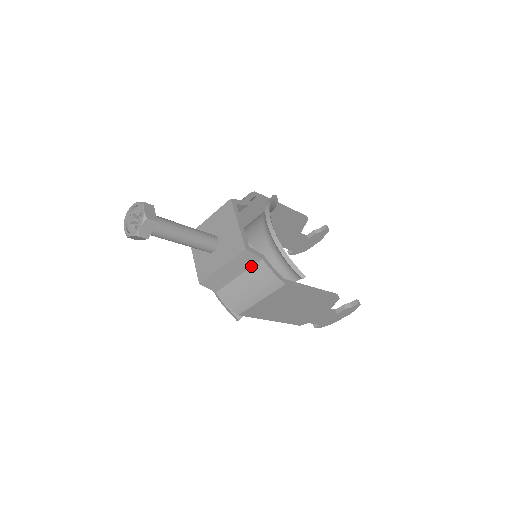
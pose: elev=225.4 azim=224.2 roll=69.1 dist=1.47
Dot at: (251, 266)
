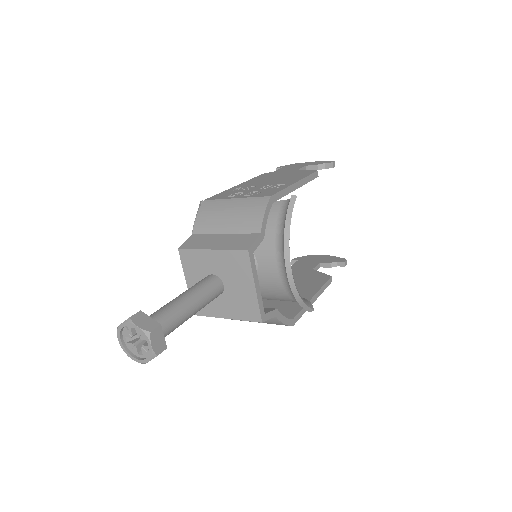
Dot at: occluded
